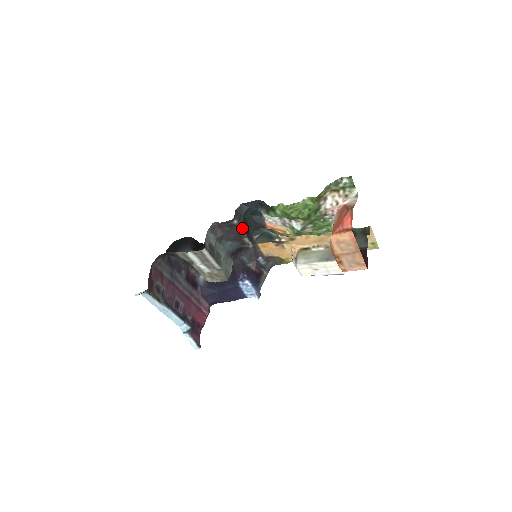
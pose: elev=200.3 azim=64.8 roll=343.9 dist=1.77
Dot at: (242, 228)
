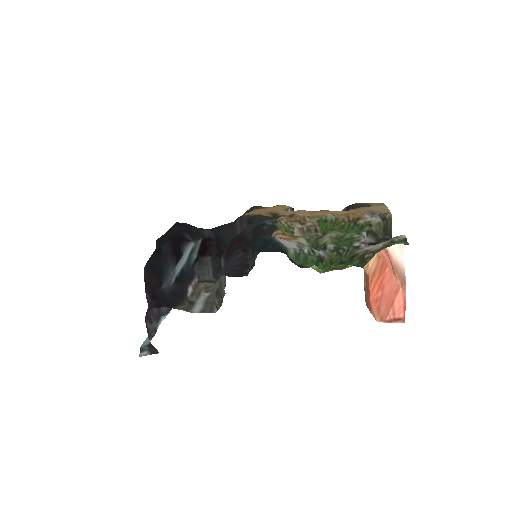
Dot at: (253, 266)
